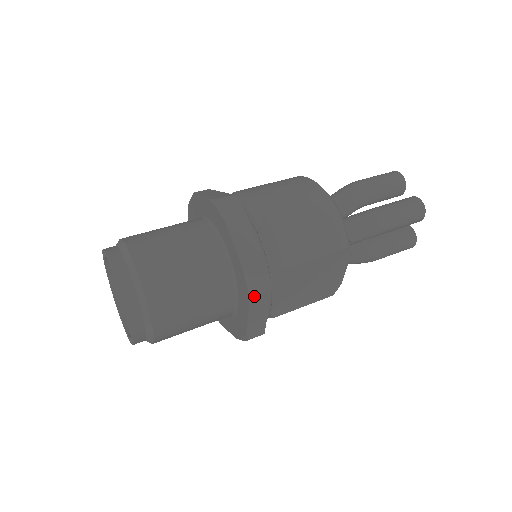
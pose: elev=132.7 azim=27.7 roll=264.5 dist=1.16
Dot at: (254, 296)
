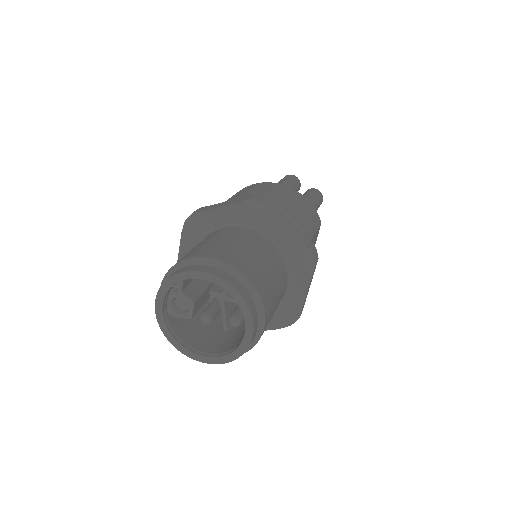
Dot at: (315, 266)
